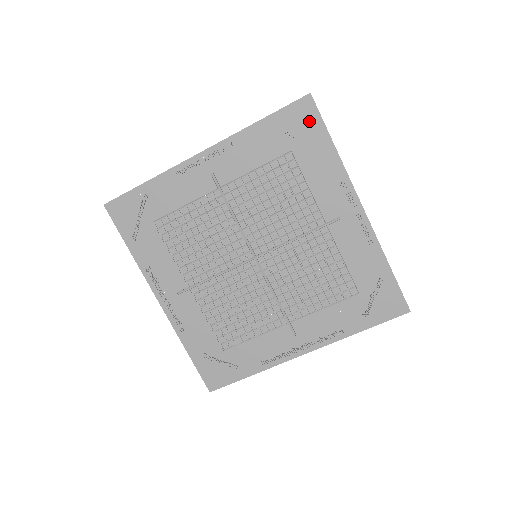
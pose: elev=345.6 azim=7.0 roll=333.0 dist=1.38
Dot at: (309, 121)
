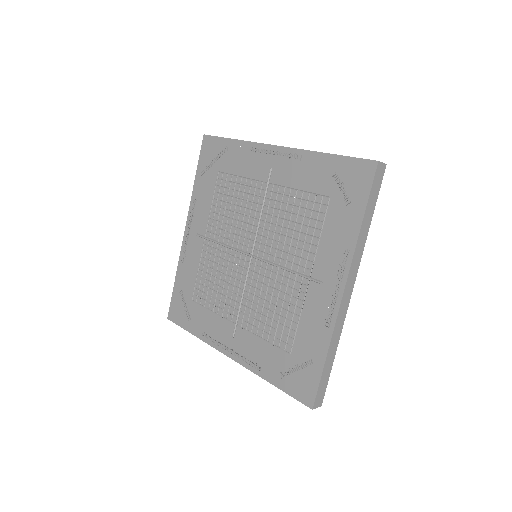
Dot at: (360, 184)
